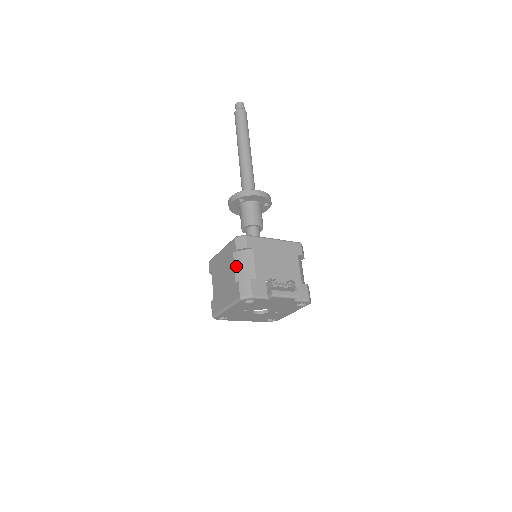
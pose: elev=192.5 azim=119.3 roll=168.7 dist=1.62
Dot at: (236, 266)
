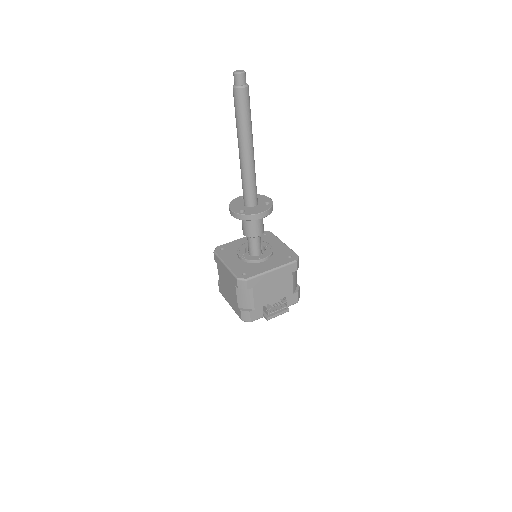
Dot at: (238, 297)
